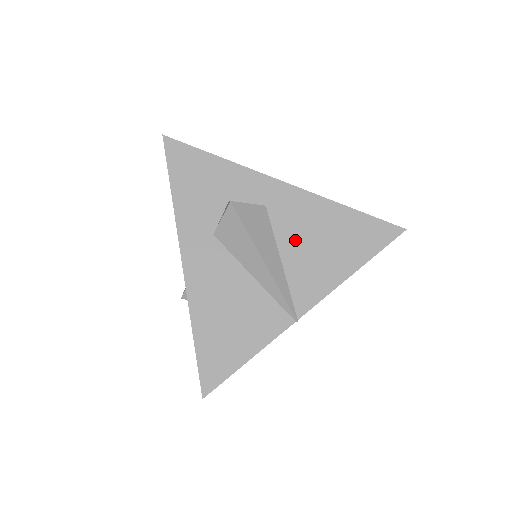
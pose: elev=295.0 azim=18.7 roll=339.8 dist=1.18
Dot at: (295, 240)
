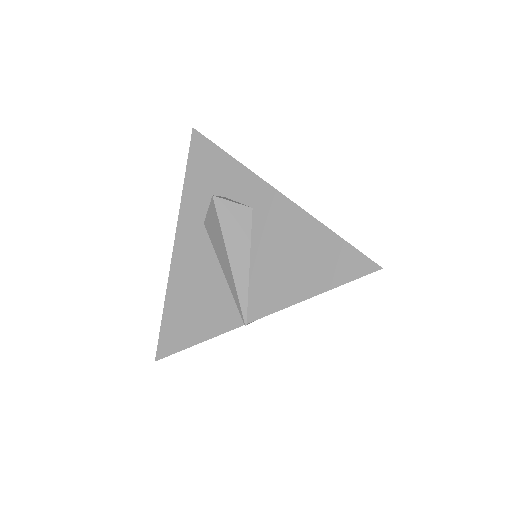
Dot at: (268, 247)
